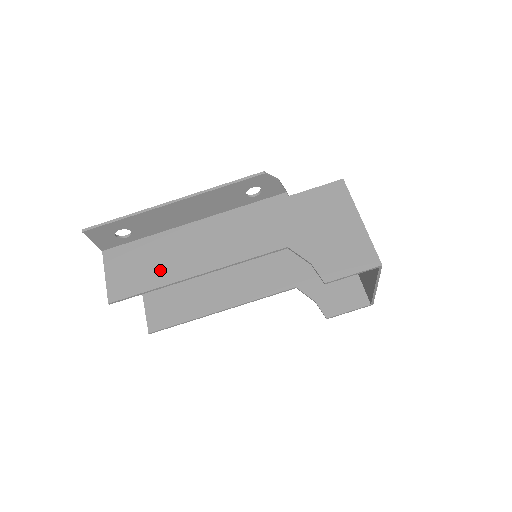
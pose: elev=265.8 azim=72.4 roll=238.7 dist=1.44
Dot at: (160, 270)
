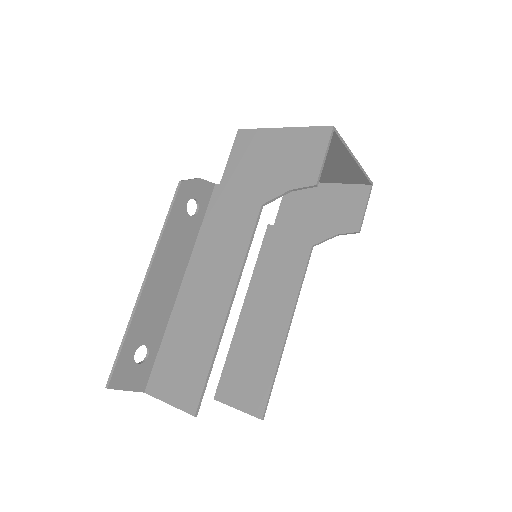
Dot at: (200, 342)
